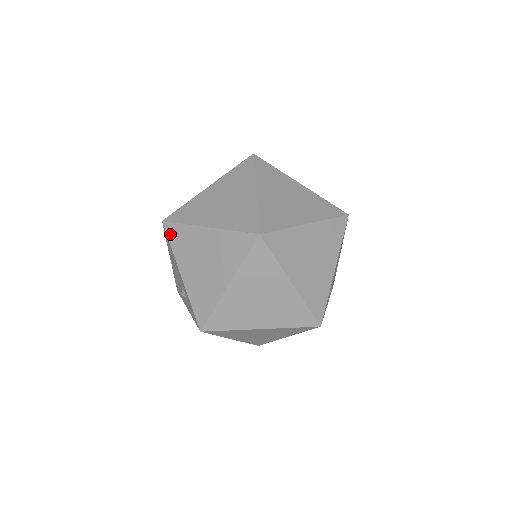
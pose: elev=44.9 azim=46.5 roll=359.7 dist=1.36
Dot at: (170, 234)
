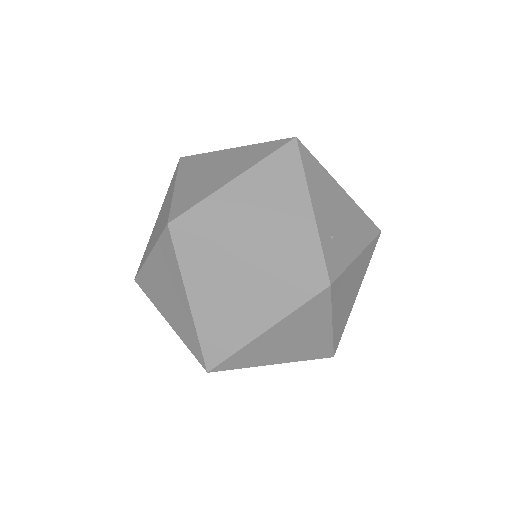
Dot at: (142, 287)
